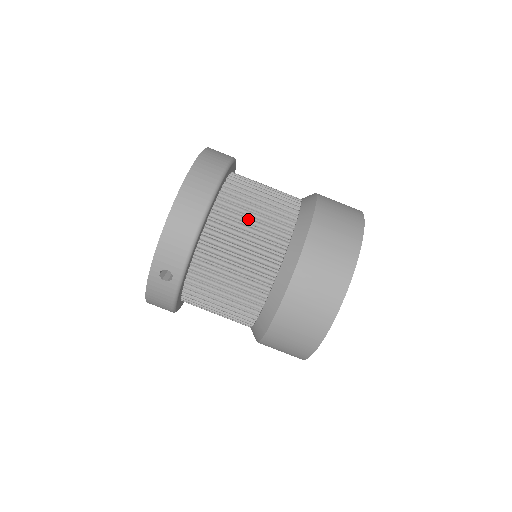
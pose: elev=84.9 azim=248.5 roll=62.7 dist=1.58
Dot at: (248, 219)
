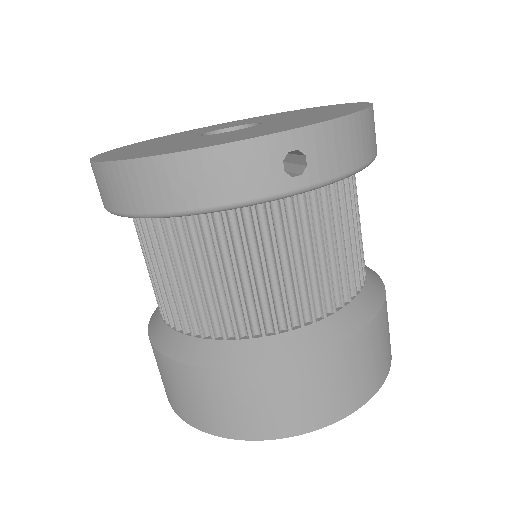
Dot at: occluded
